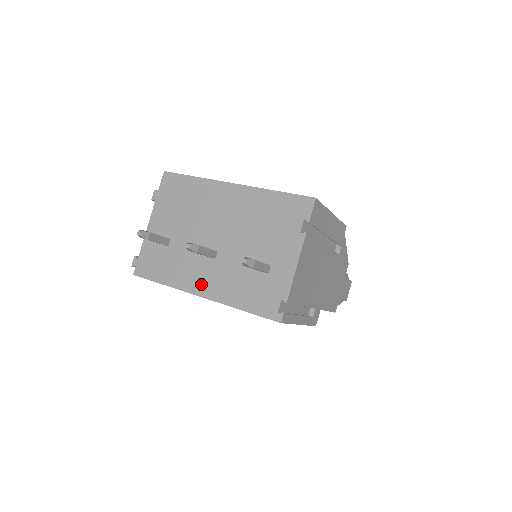
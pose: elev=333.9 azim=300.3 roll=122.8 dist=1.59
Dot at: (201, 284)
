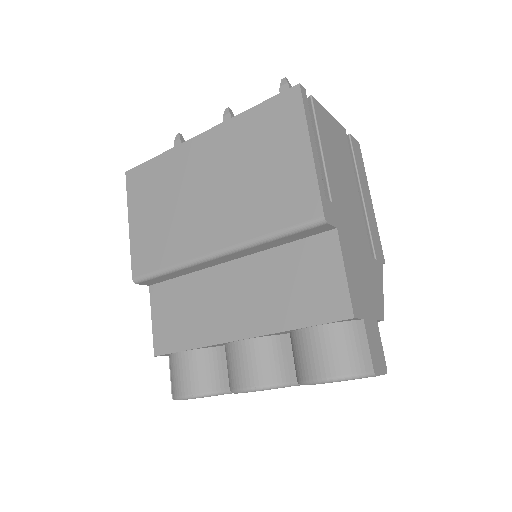
Dot at: occluded
